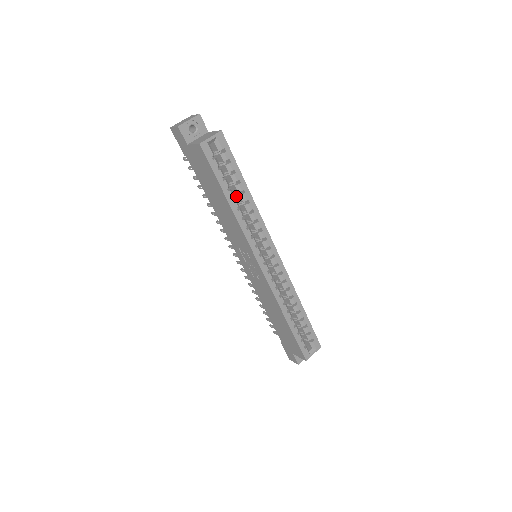
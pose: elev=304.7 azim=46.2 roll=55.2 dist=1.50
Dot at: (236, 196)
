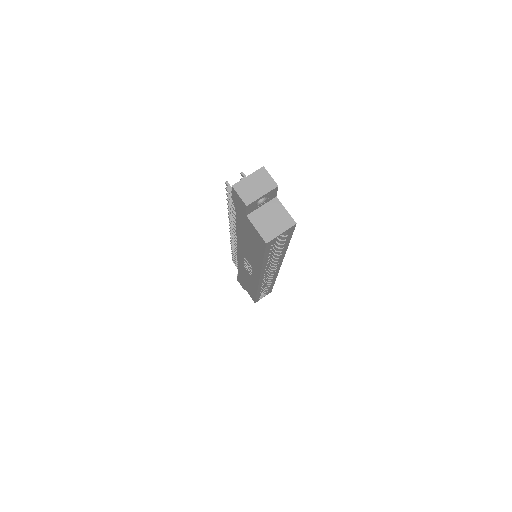
Dot at: occluded
